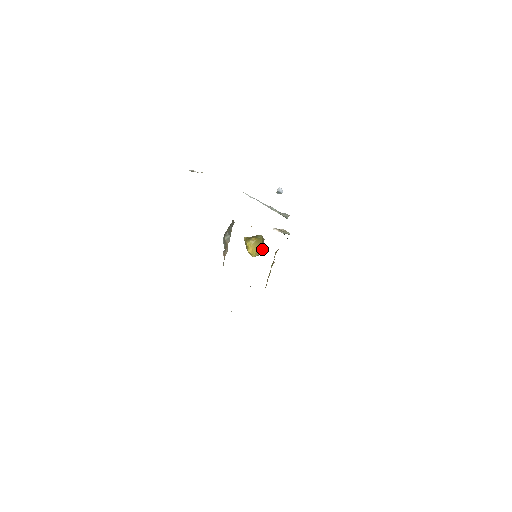
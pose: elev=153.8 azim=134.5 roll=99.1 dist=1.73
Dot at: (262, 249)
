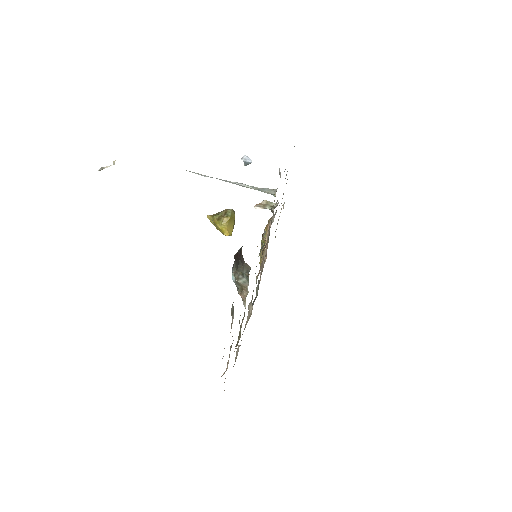
Dot at: occluded
